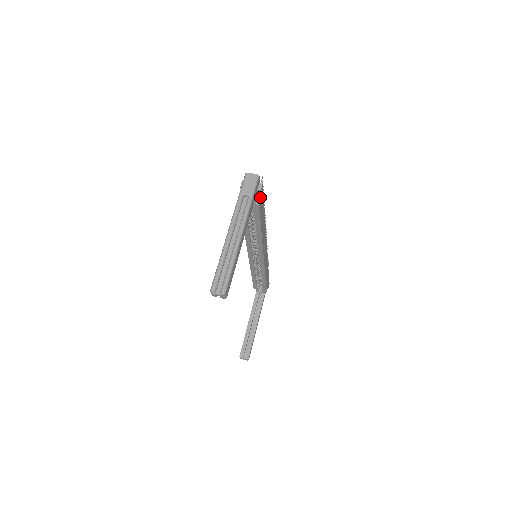
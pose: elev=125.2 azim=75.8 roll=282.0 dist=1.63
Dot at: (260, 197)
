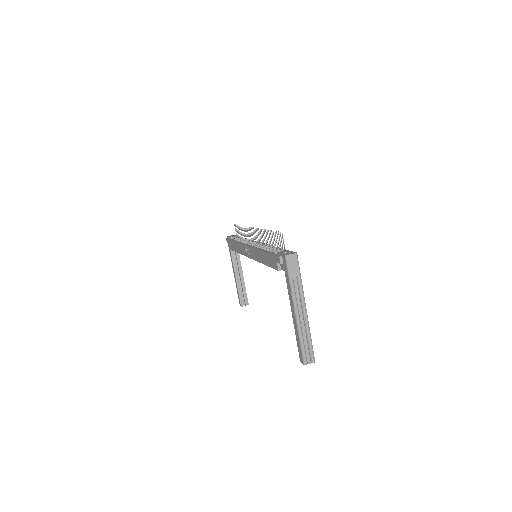
Dot at: occluded
